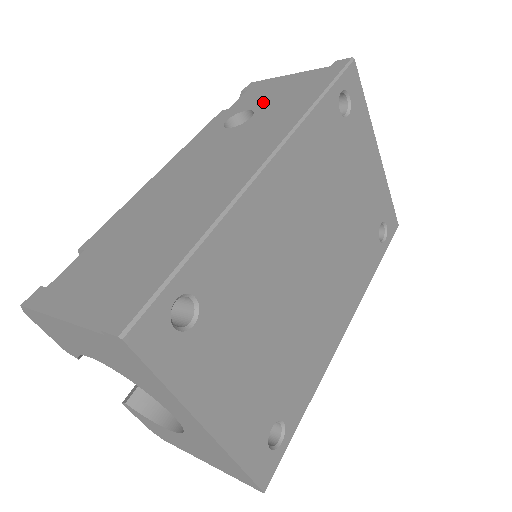
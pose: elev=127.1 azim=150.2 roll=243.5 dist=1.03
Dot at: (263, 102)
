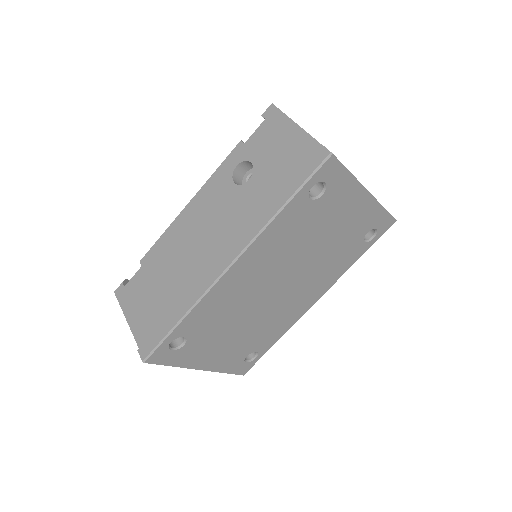
Dot at: (263, 160)
